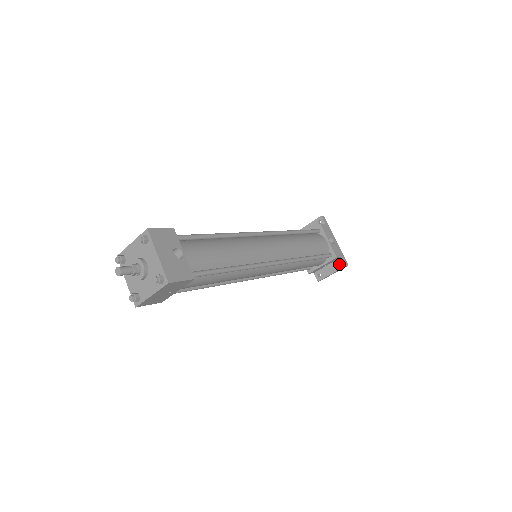
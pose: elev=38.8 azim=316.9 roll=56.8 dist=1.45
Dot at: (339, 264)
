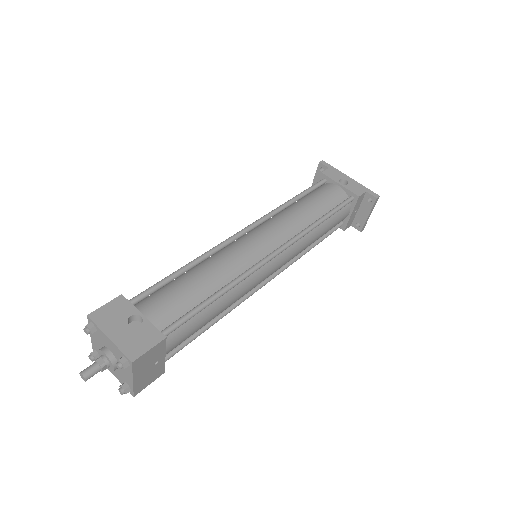
Dot at: (369, 201)
